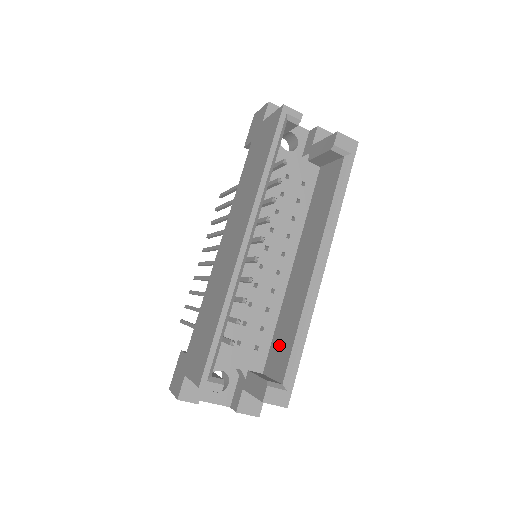
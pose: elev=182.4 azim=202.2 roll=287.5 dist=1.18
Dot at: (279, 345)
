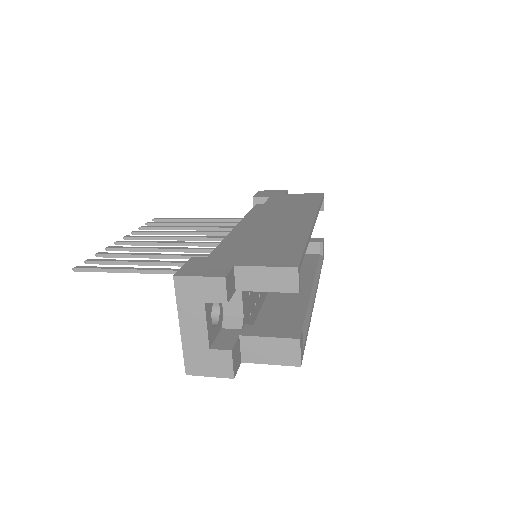
Dot at: (274, 324)
